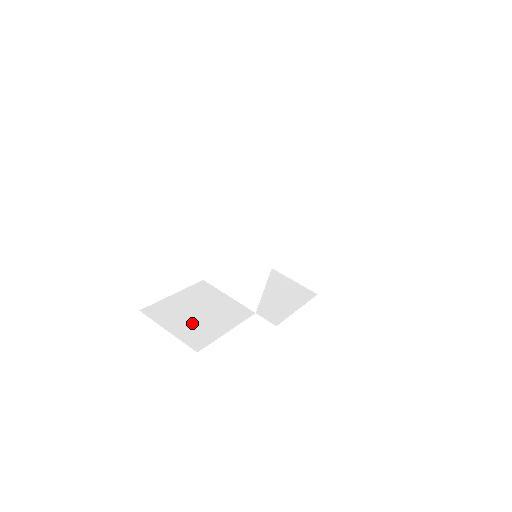
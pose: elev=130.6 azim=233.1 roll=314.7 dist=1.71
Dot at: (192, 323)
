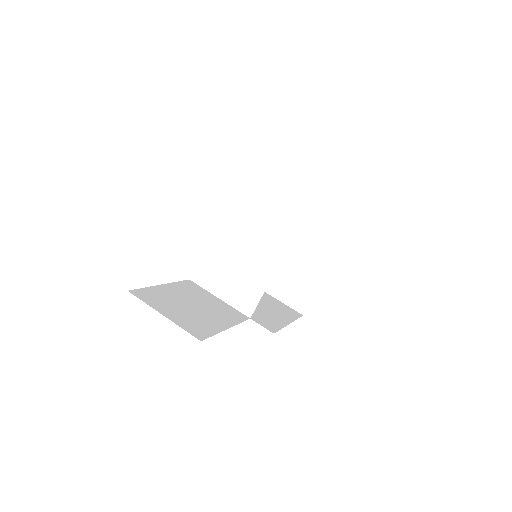
Dot at: (188, 314)
